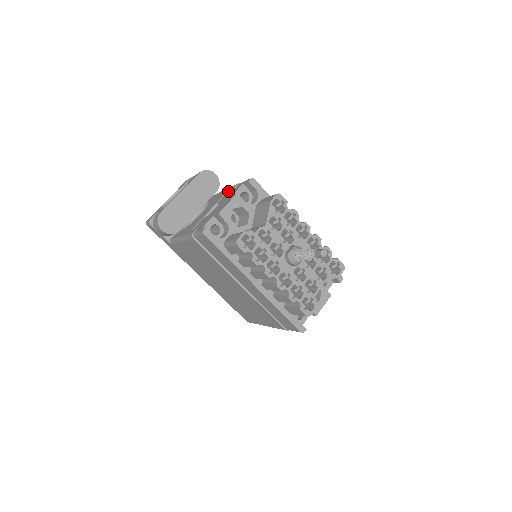
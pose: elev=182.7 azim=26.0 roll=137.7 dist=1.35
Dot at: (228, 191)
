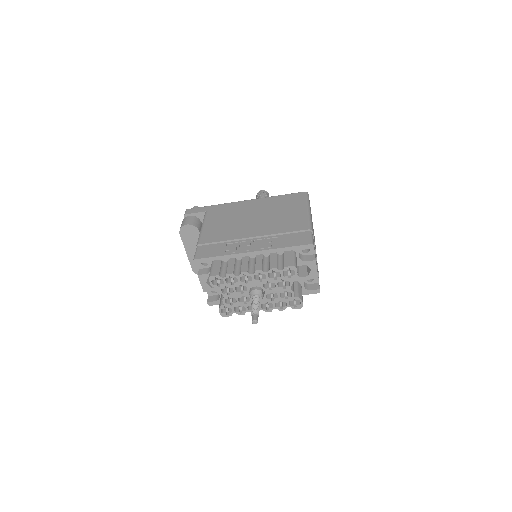
Dot at: occluded
